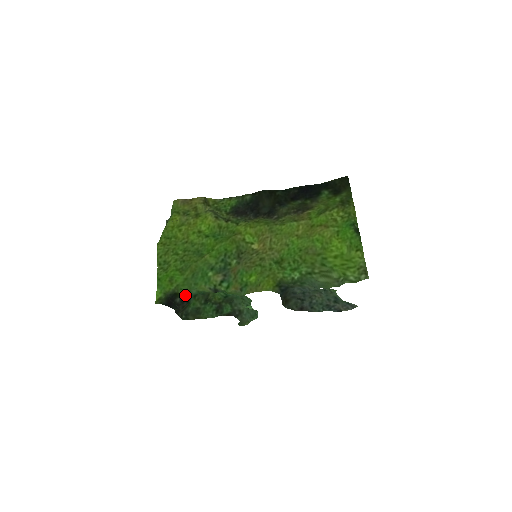
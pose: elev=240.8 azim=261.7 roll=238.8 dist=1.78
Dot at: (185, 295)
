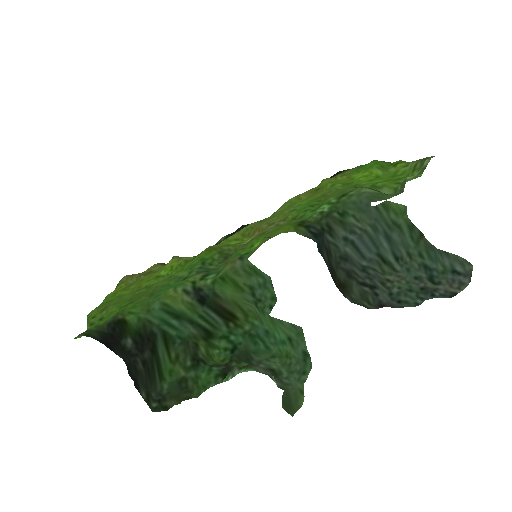
Dot at: (142, 329)
